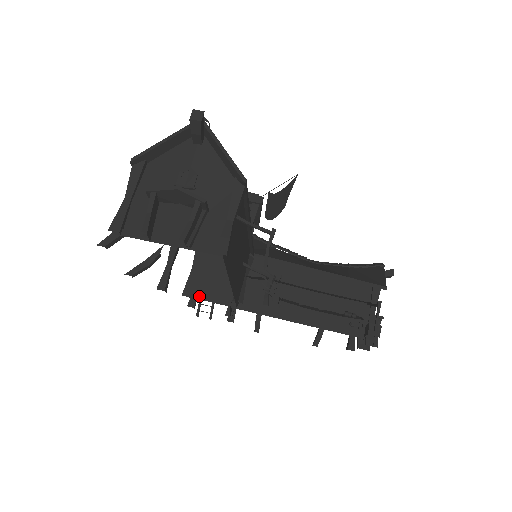
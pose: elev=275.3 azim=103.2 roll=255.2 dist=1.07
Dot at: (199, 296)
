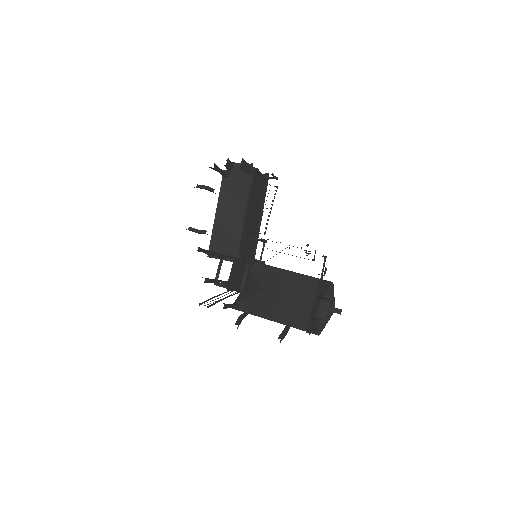
Dot at: occluded
